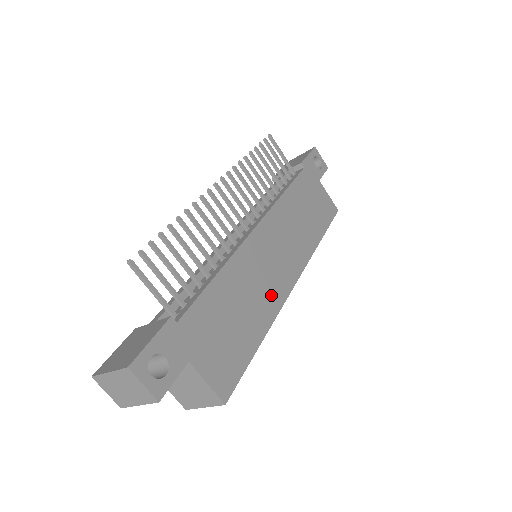
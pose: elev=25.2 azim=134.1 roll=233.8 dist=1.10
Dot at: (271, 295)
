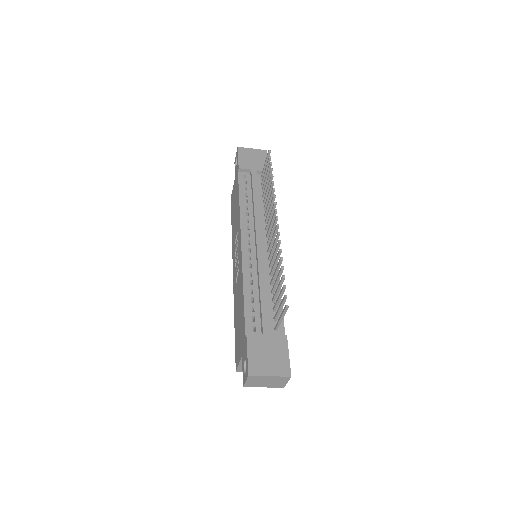
Dot at: occluded
